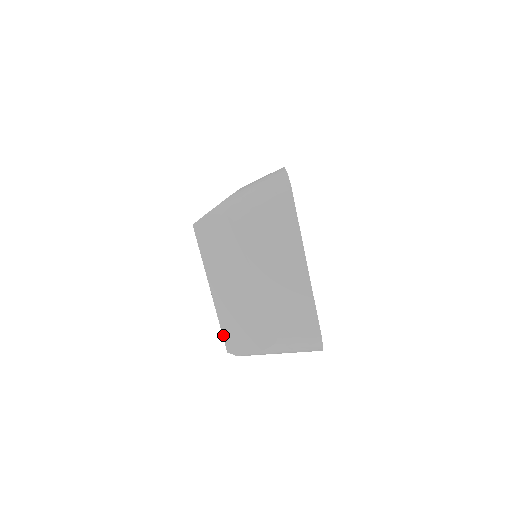
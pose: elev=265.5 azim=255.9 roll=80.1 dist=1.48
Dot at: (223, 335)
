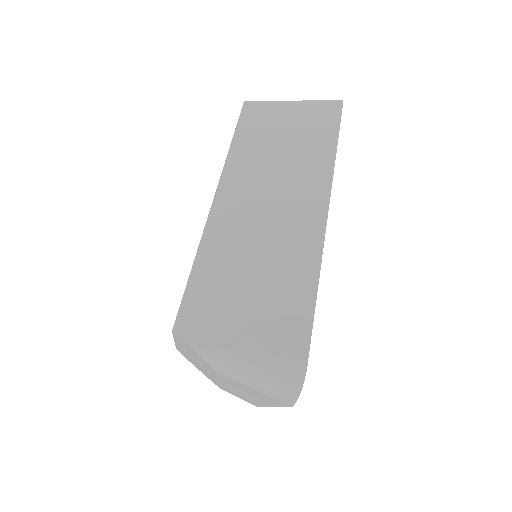
Dot at: (176, 348)
